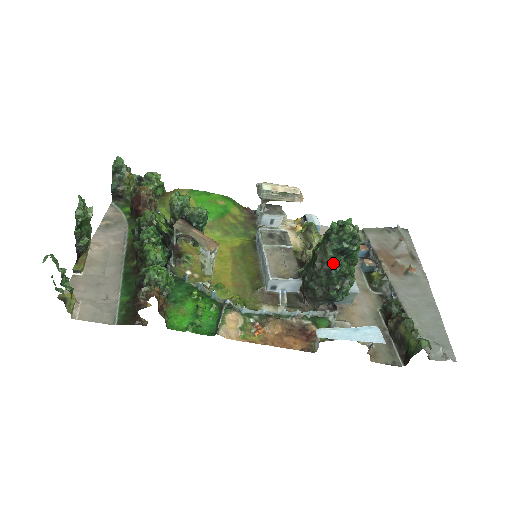
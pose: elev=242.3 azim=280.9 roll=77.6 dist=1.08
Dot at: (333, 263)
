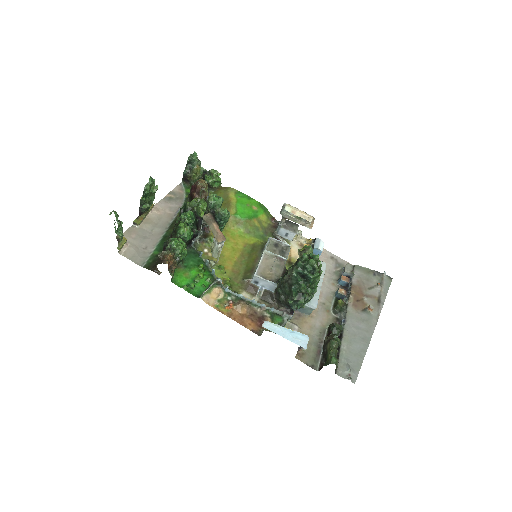
Dot at: (295, 281)
